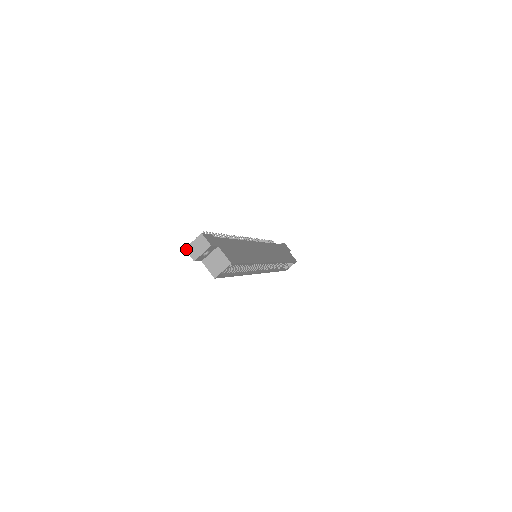
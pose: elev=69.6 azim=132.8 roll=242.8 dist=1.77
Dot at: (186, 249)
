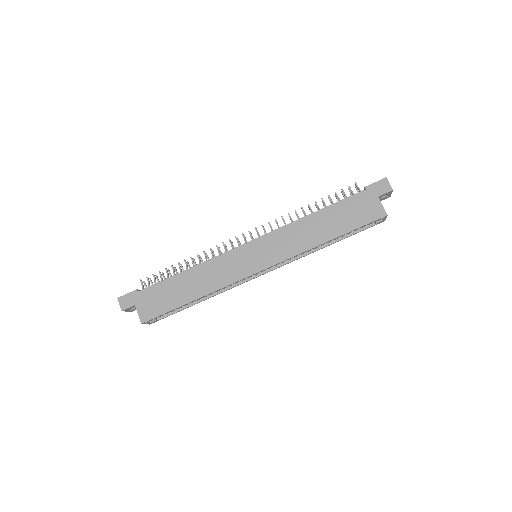
Dot at: occluded
